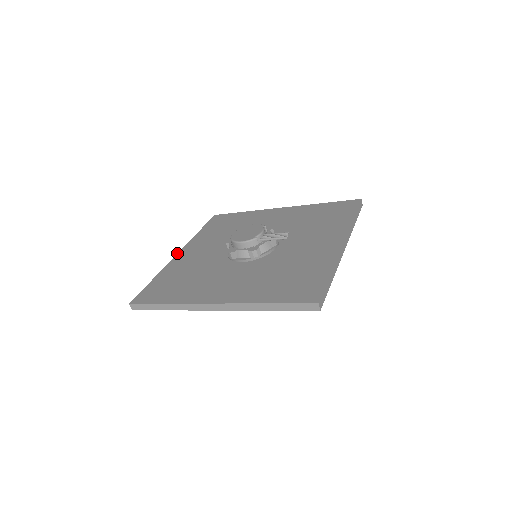
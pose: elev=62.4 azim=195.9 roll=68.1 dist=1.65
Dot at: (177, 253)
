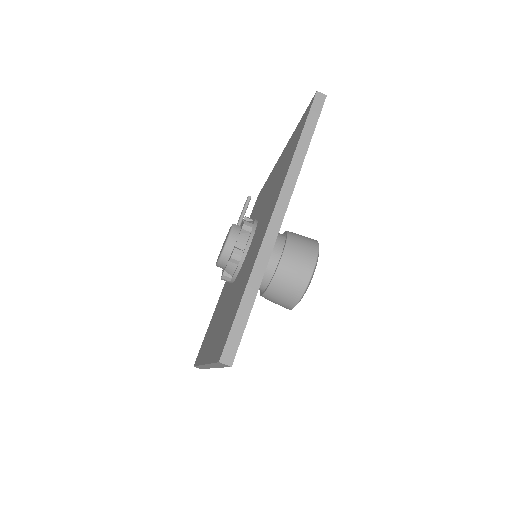
Dot at: occluded
